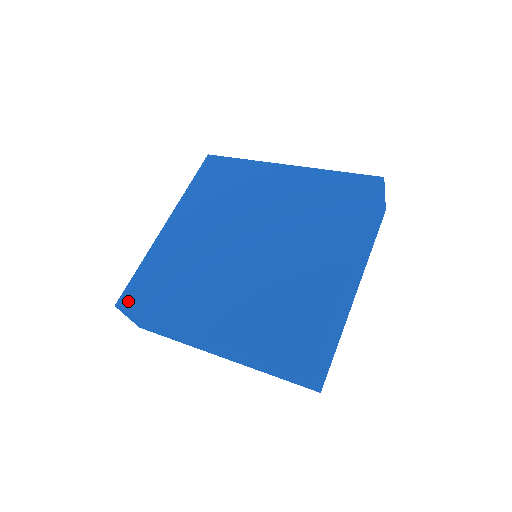
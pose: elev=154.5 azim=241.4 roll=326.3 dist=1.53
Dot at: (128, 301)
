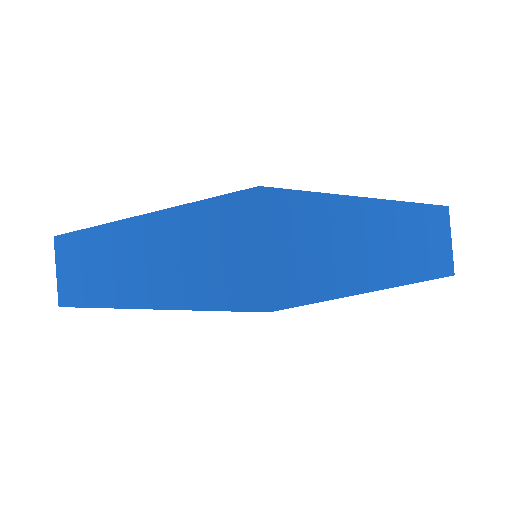
Dot at: occluded
